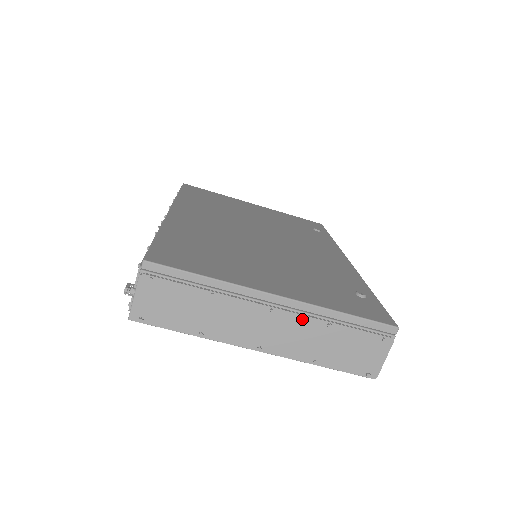
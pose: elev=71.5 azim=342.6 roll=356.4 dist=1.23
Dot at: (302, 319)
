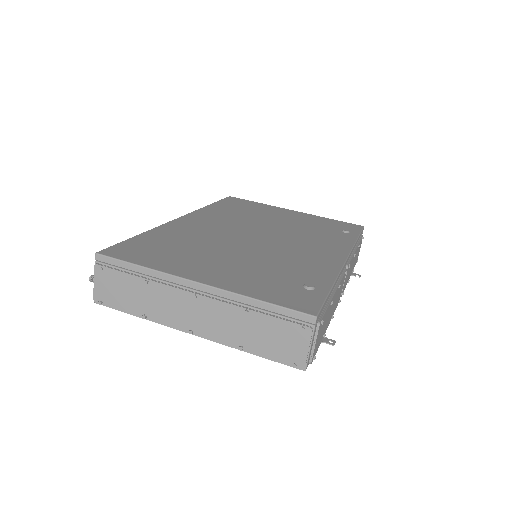
Dot at: (221, 305)
